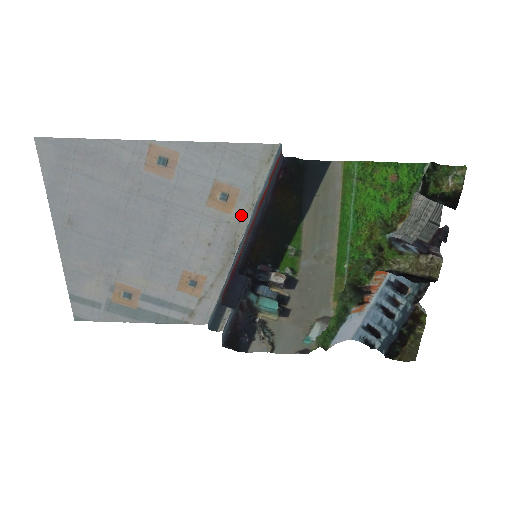
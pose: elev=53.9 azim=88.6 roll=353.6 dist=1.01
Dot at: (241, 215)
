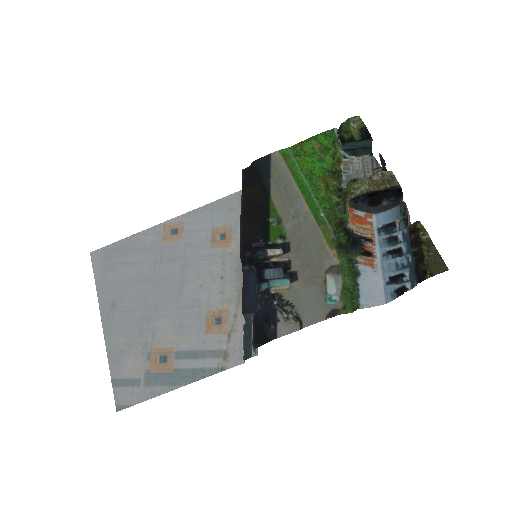
Dot at: (239, 244)
